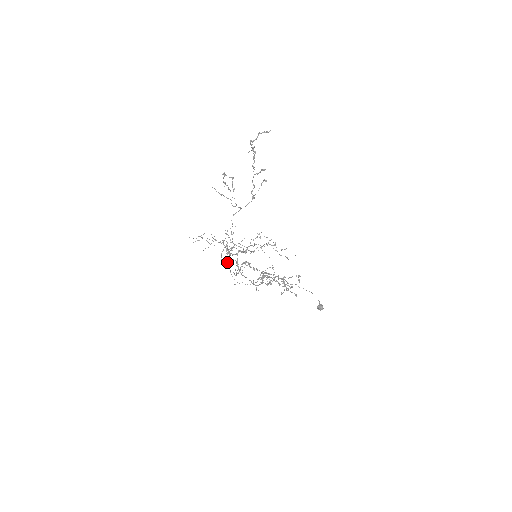
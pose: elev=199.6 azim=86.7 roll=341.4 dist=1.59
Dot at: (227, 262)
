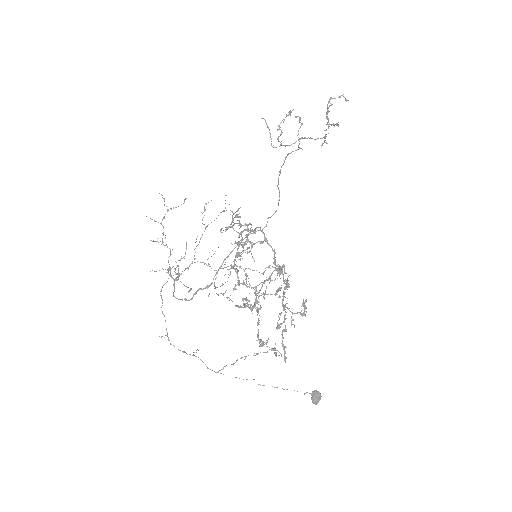
Dot at: (161, 295)
